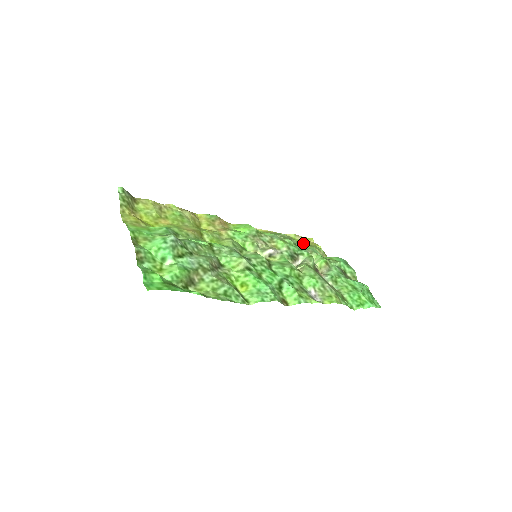
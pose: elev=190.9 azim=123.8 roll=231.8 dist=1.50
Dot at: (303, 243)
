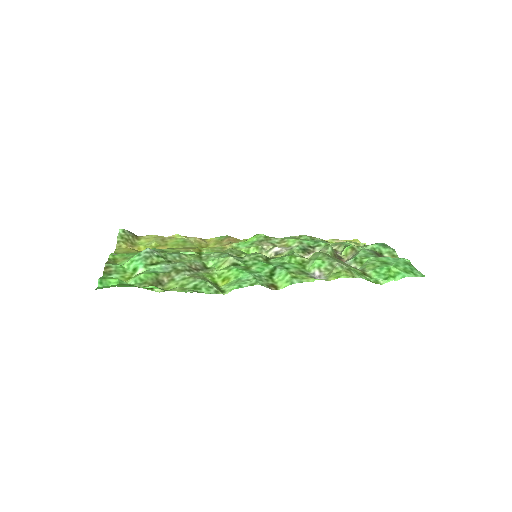
Dot at: occluded
